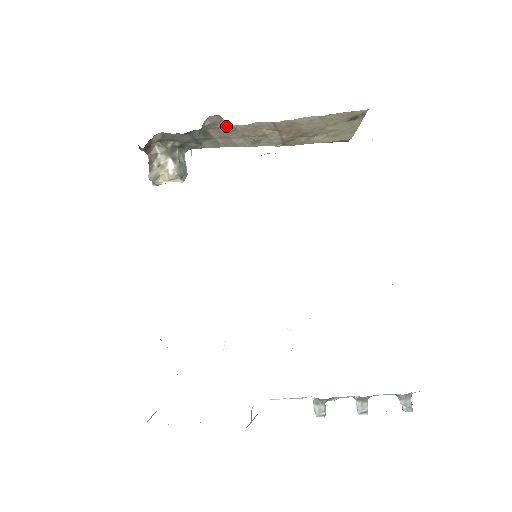
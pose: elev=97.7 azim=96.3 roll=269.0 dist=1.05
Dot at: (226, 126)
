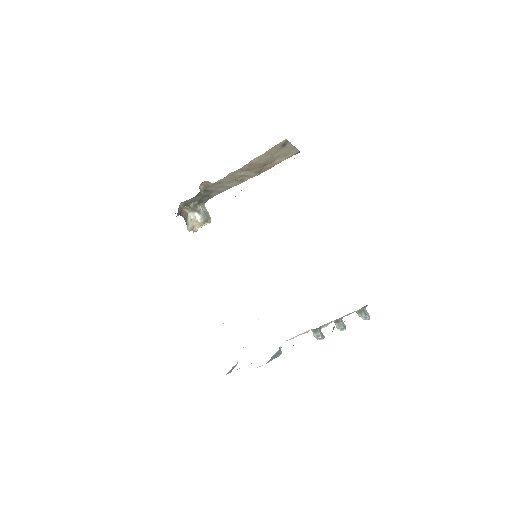
Dot at: (214, 183)
